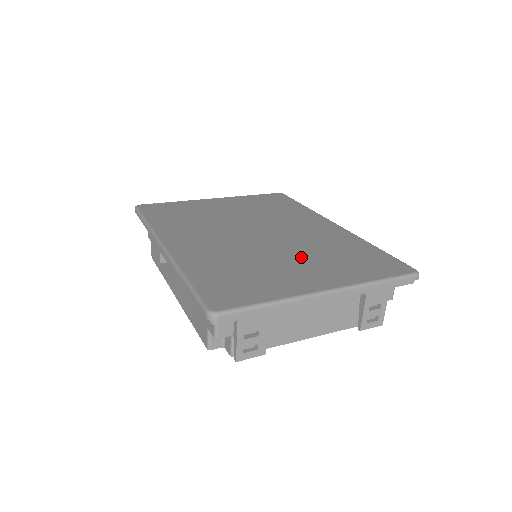
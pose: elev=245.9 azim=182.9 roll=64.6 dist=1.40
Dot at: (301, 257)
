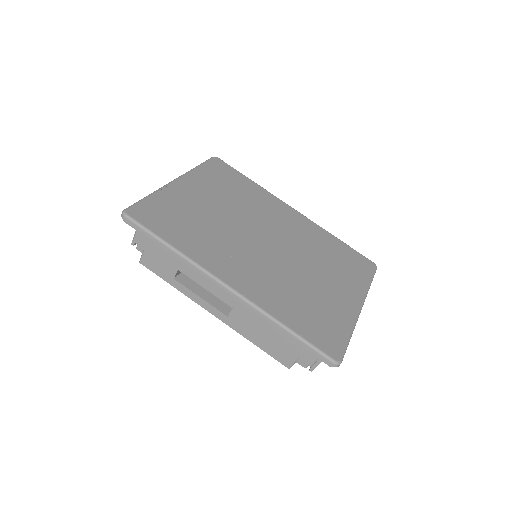
Dot at: (319, 270)
